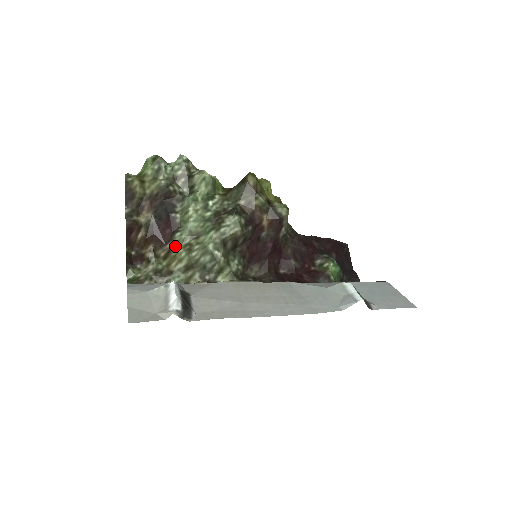
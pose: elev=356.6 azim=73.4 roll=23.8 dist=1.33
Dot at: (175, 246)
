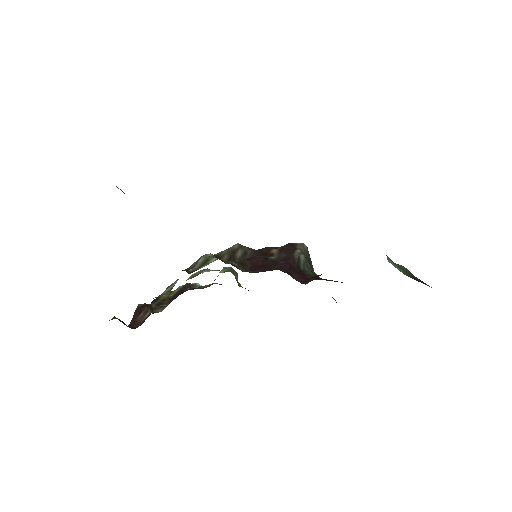
Dot at: occluded
